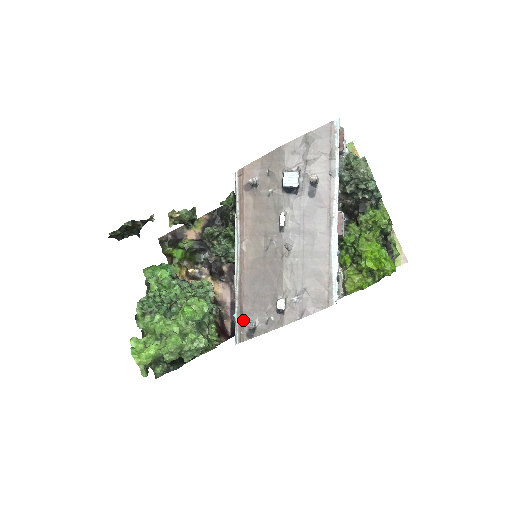
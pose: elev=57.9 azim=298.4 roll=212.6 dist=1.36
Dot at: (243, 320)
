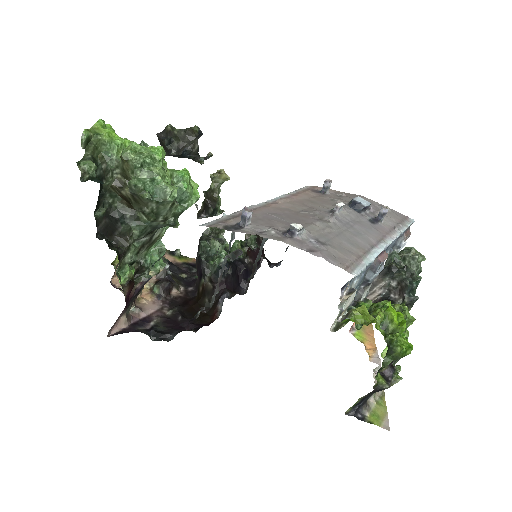
Dot at: (233, 219)
